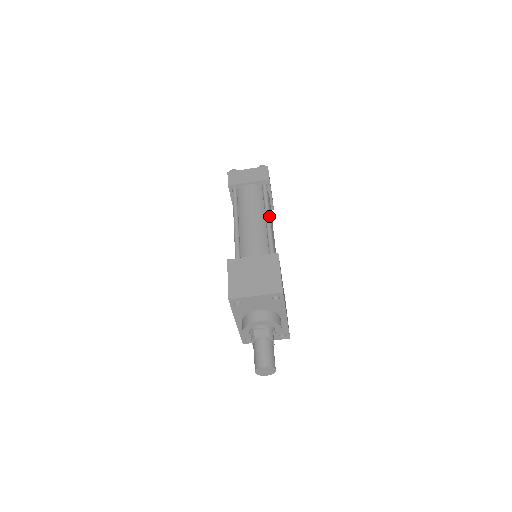
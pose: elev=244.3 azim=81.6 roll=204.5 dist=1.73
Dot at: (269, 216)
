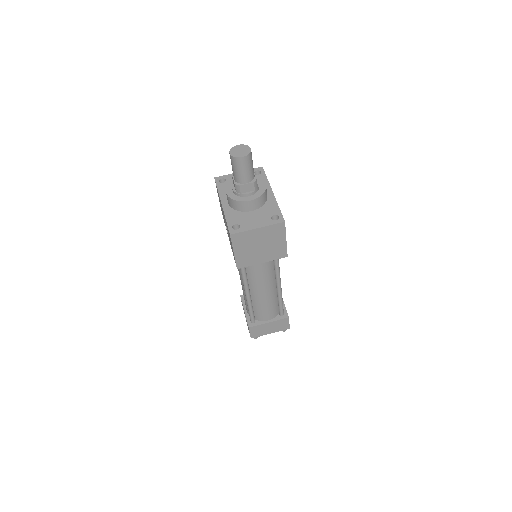
Dot at: occluded
